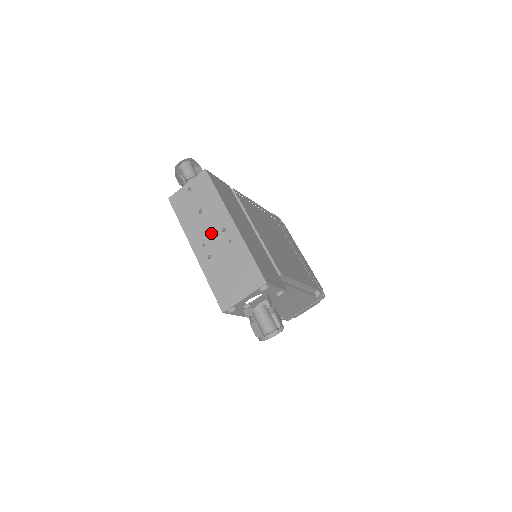
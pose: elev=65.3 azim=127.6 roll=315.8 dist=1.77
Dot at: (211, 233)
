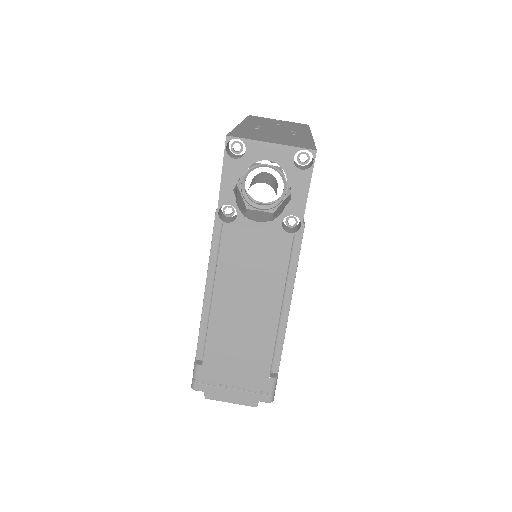
Dot at: (276, 128)
